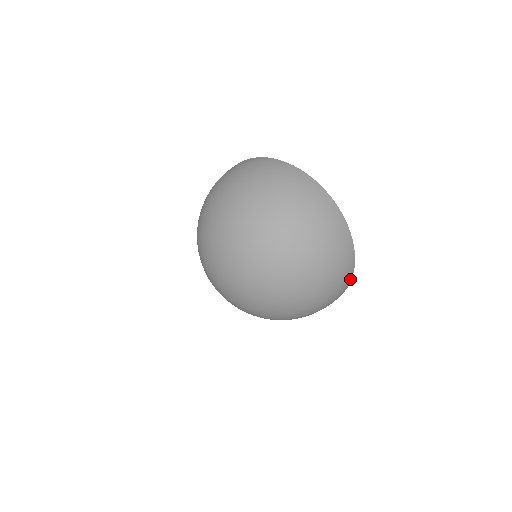
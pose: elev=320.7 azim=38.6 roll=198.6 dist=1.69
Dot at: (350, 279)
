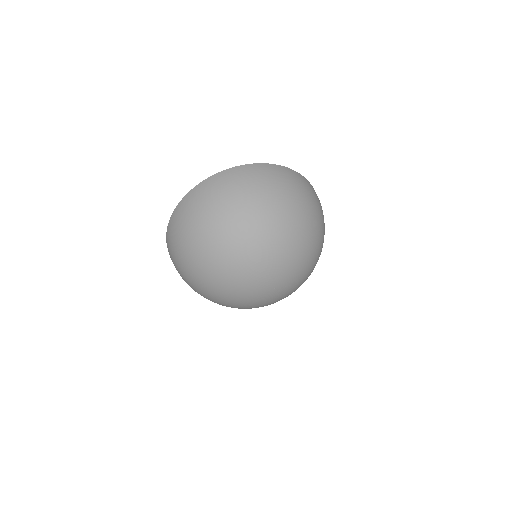
Dot at: occluded
